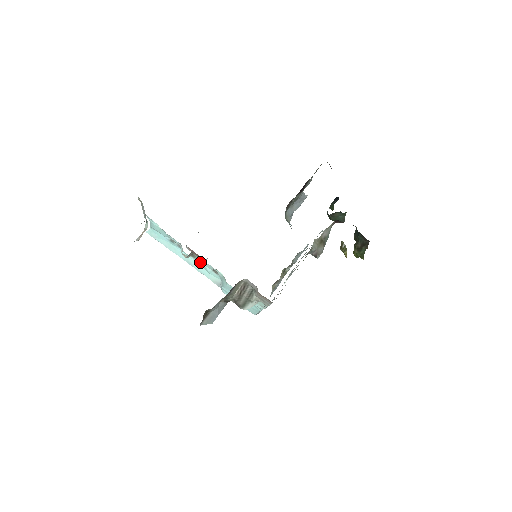
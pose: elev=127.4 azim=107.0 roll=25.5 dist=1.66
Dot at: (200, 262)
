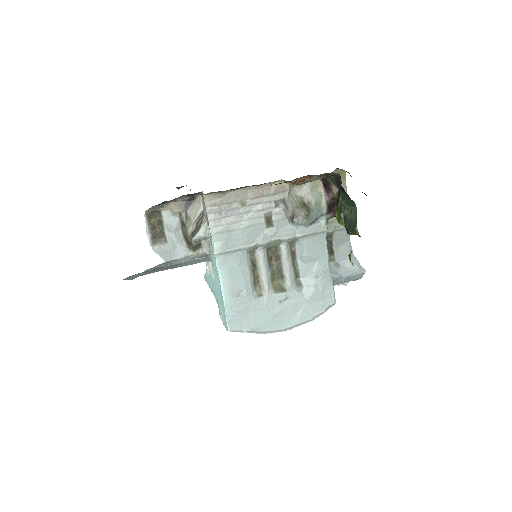
Dot at: occluded
